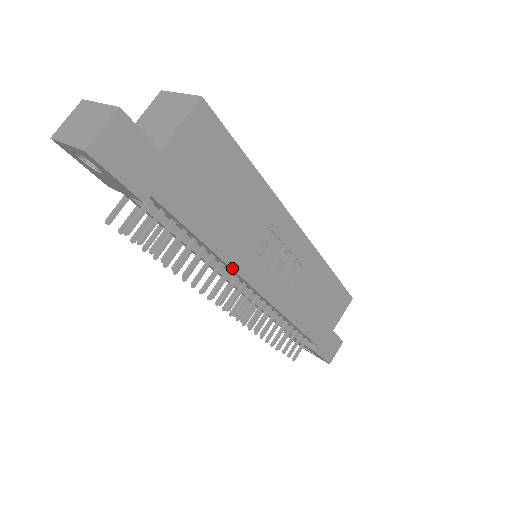
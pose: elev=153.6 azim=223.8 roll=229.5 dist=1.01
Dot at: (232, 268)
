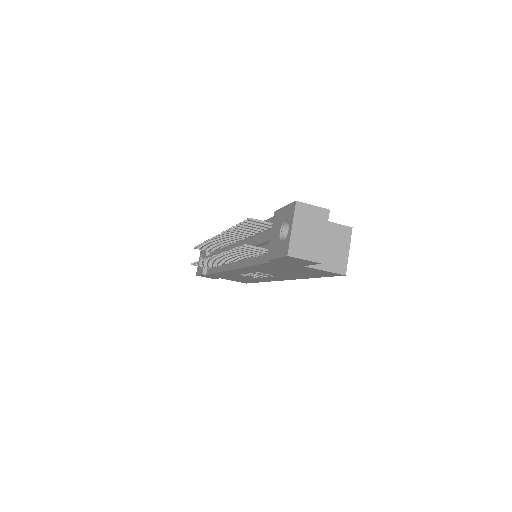
Dot at: (242, 268)
